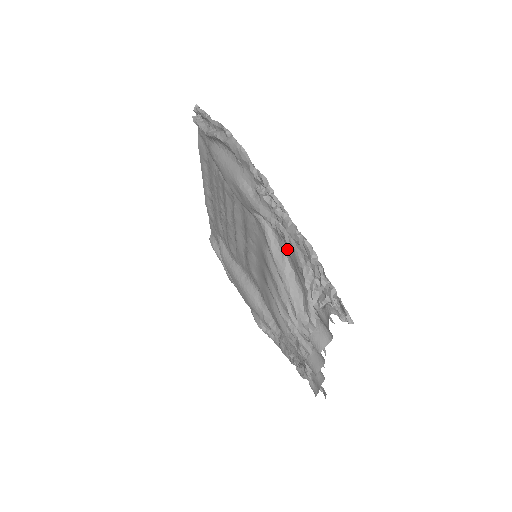
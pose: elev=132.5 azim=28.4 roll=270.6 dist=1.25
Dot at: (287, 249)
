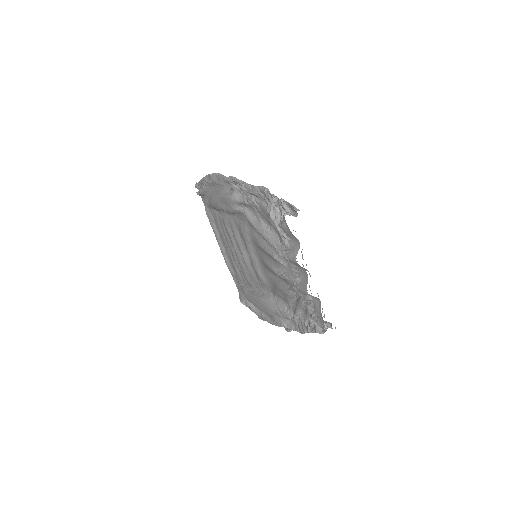
Dot at: (259, 212)
